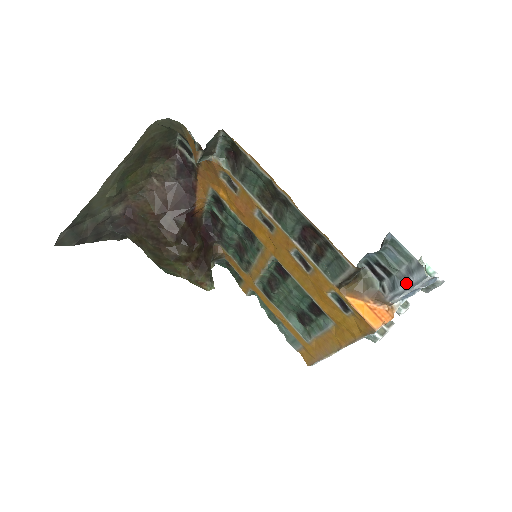
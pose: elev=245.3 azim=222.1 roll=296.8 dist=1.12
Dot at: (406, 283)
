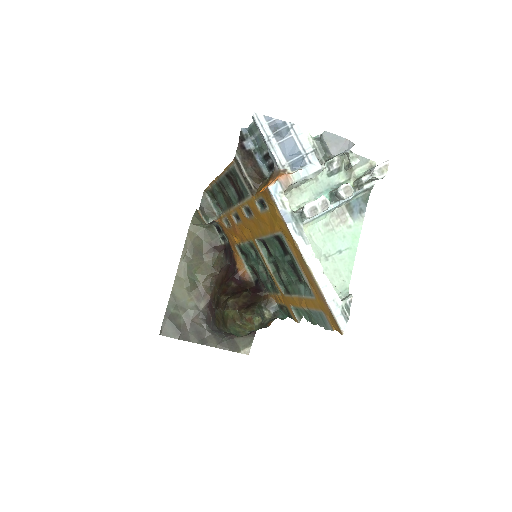
Dot at: (264, 140)
